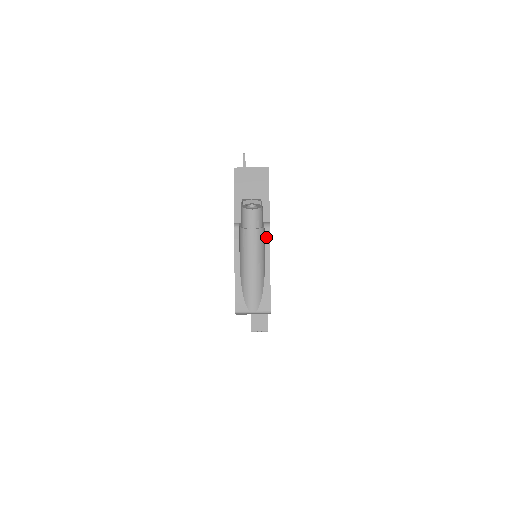
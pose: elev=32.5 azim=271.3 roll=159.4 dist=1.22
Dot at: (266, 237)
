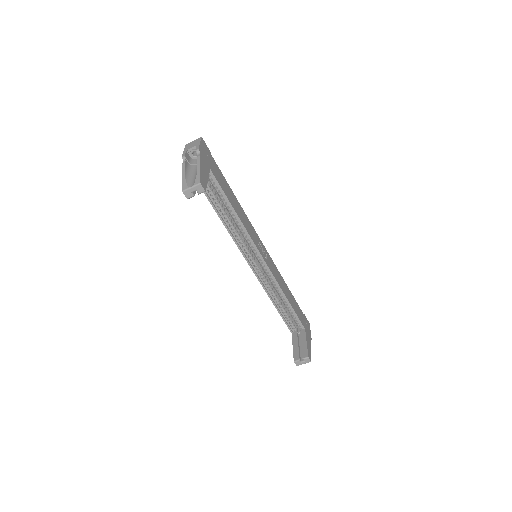
Dot at: (198, 156)
